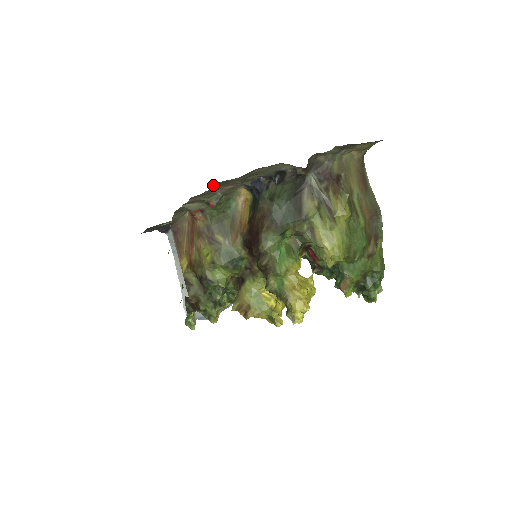
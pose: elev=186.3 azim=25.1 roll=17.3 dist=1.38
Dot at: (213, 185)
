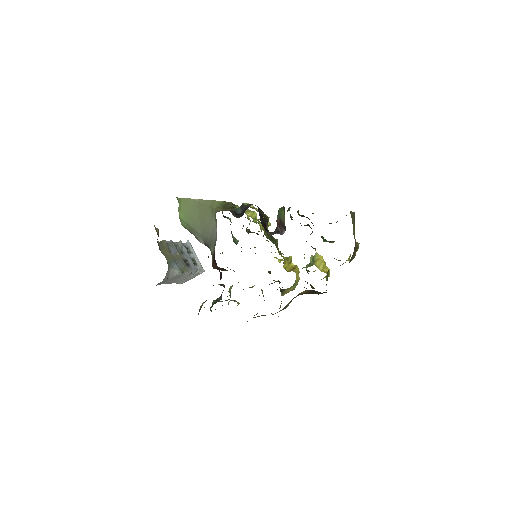
Dot at: occluded
